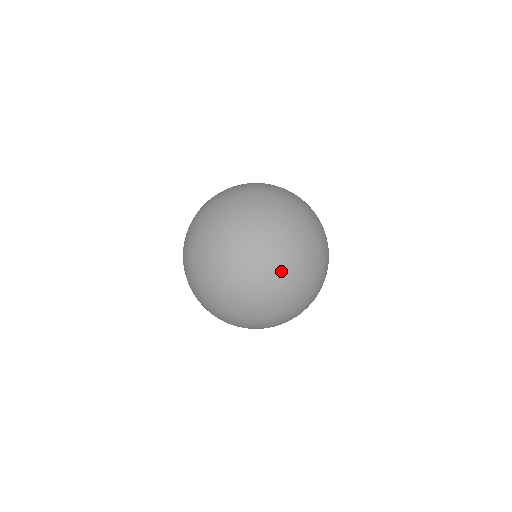
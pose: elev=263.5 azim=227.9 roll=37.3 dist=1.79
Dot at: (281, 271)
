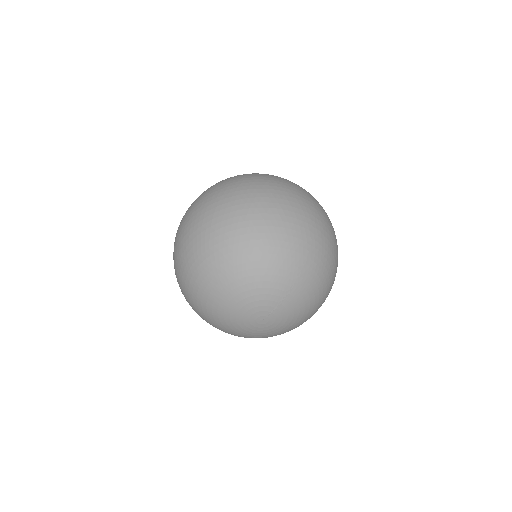
Dot at: (259, 181)
